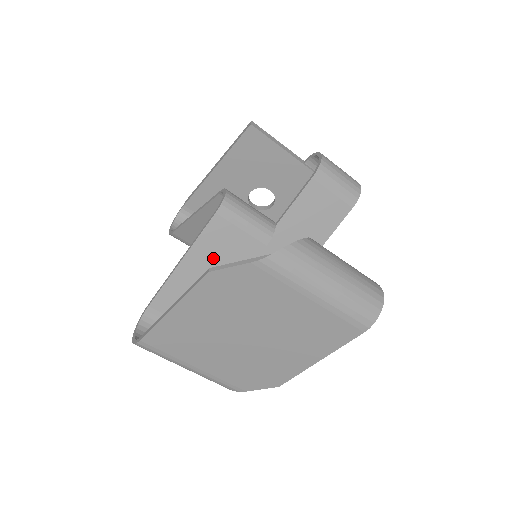
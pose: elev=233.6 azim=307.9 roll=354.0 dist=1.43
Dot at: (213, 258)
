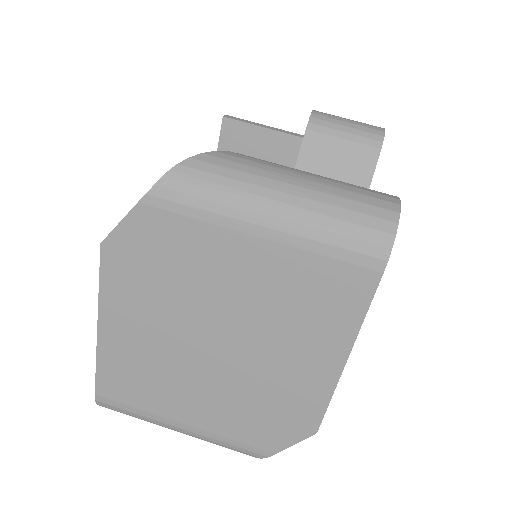
Dot at: occluded
